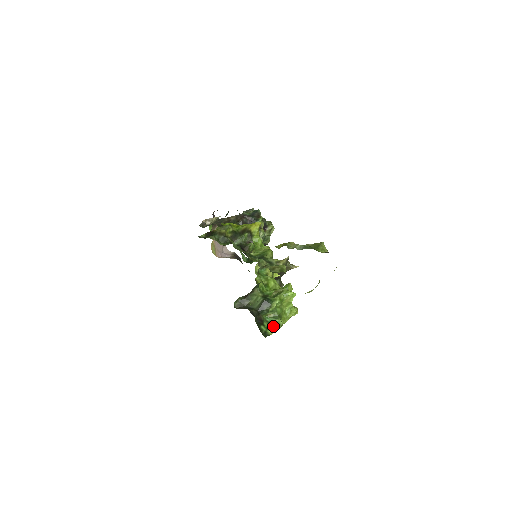
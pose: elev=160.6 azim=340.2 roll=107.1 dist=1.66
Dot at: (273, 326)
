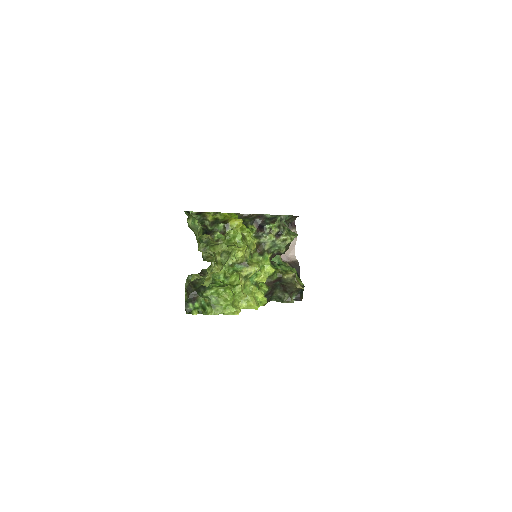
Dot at: (202, 310)
